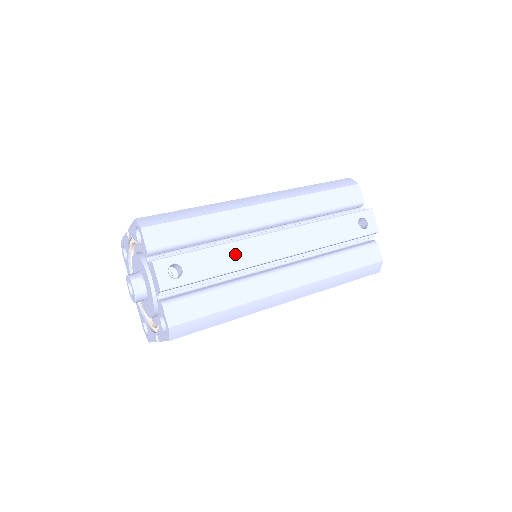
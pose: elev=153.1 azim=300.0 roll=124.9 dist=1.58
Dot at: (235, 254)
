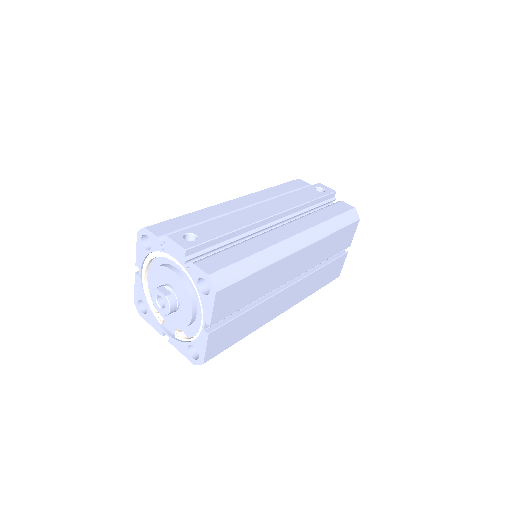
Dot at: (233, 220)
